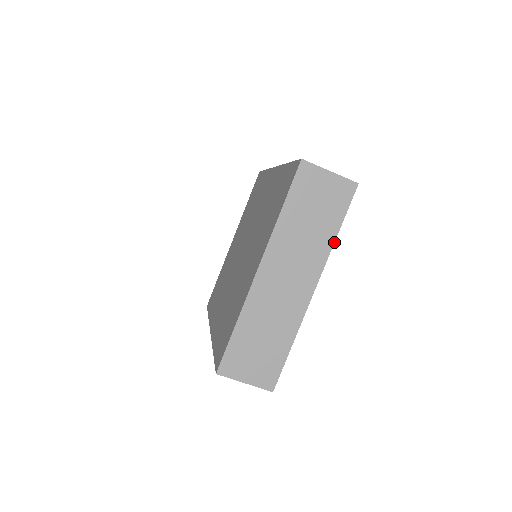
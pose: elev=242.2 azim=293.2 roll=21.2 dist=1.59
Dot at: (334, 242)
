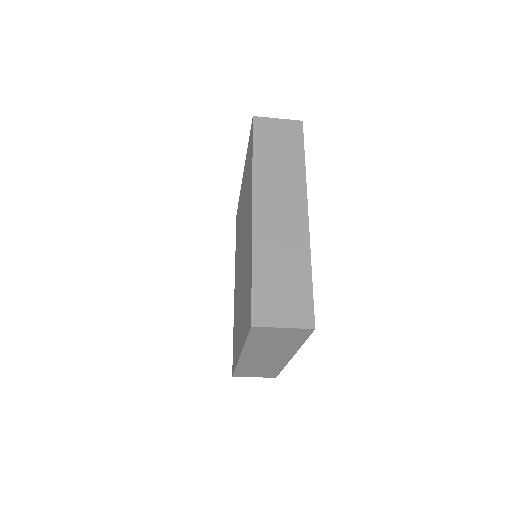
Dot at: occluded
